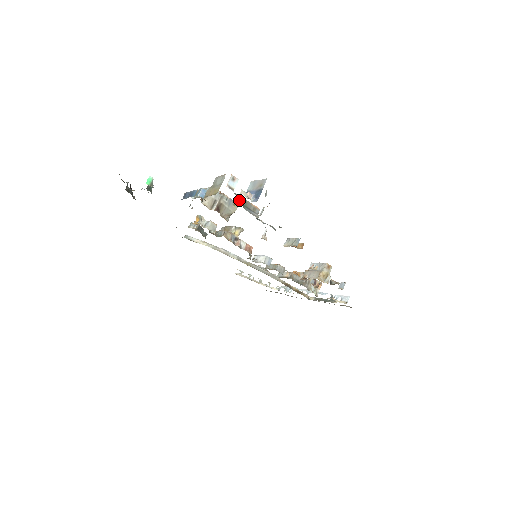
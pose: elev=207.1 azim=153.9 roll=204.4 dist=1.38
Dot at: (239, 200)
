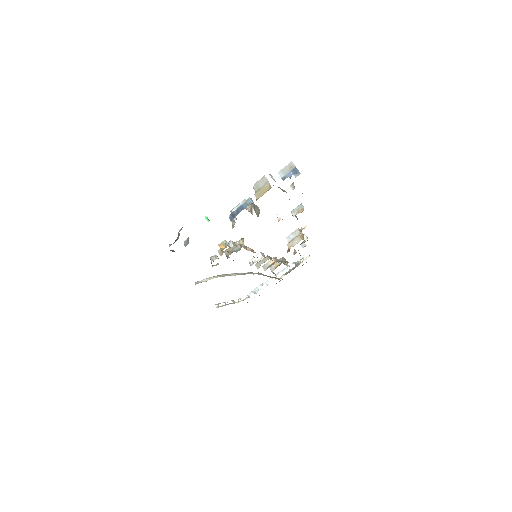
Dot at: occluded
